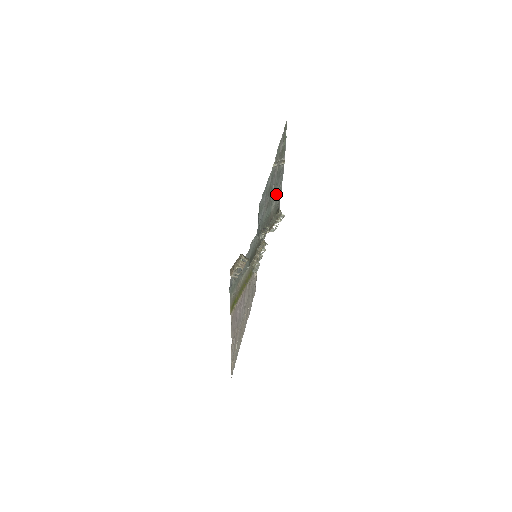
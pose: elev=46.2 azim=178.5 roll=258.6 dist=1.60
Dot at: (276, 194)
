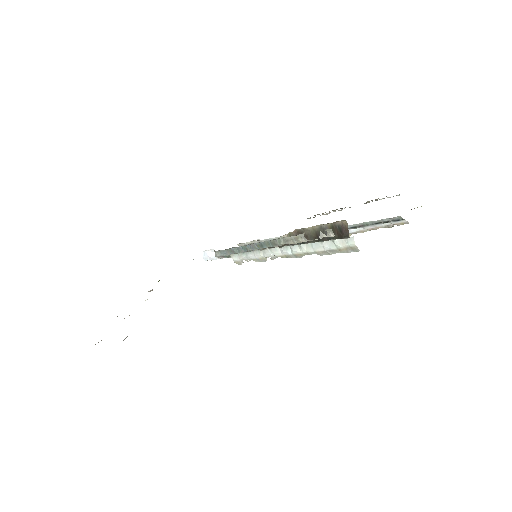
Dot at: occluded
